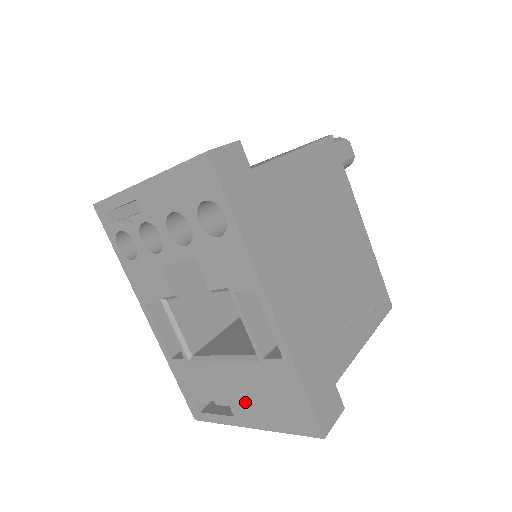
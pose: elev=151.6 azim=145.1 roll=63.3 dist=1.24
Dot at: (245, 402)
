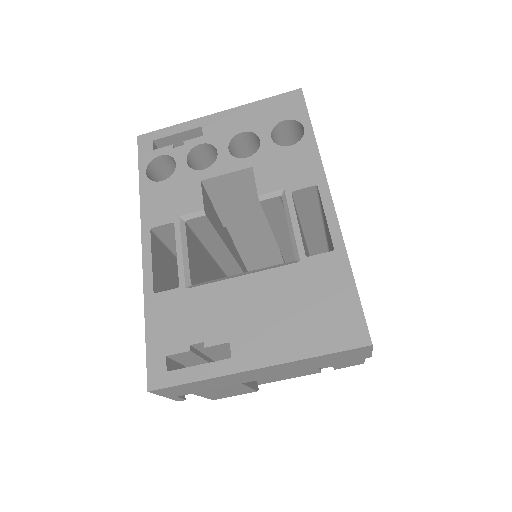
Dot at: (260, 326)
